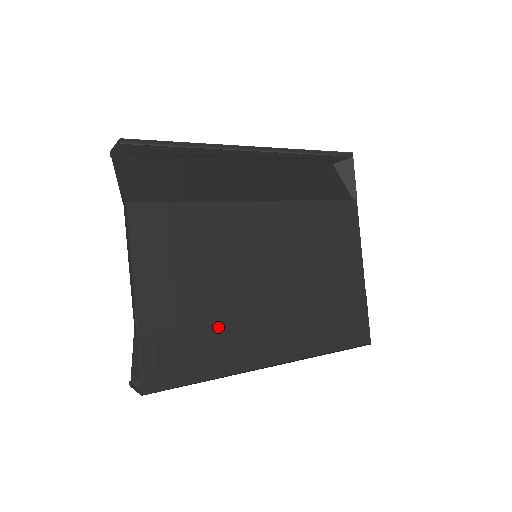
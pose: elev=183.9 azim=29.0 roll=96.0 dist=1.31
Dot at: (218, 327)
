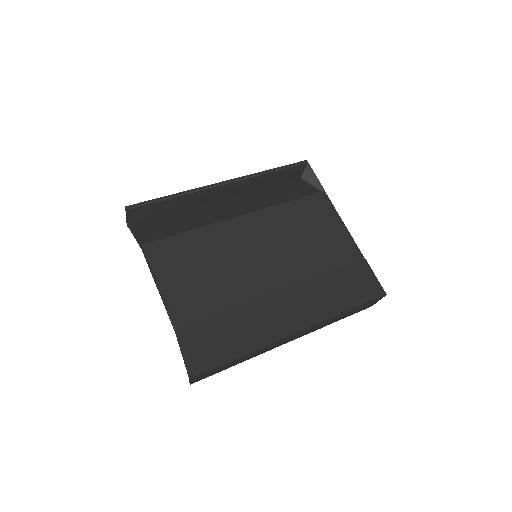
Dot at: (240, 312)
